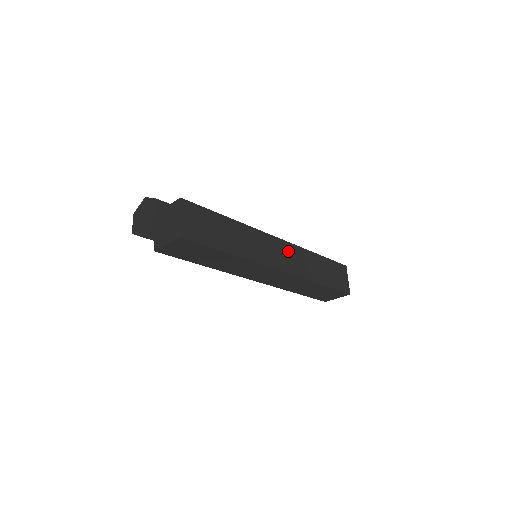
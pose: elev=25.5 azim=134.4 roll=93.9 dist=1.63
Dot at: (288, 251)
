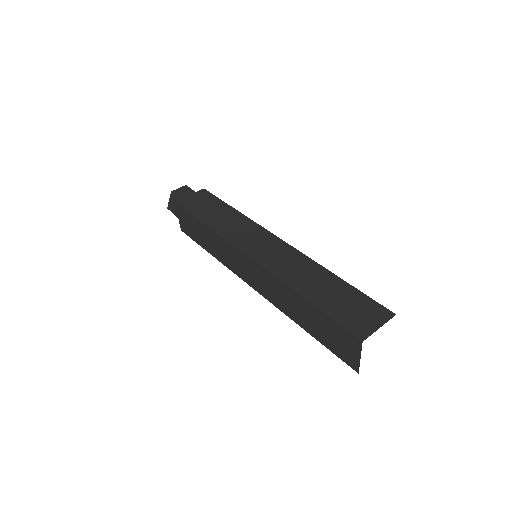
Dot at: (283, 252)
